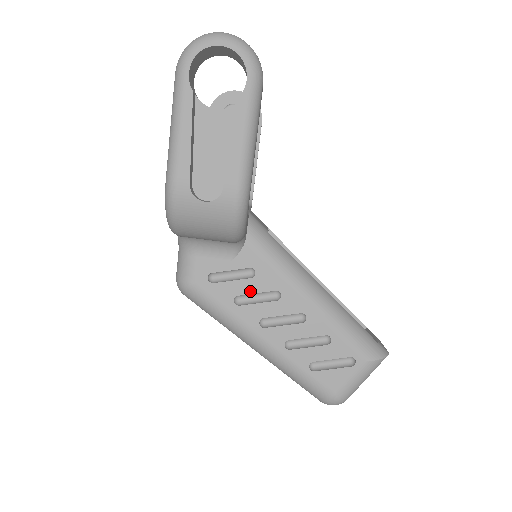
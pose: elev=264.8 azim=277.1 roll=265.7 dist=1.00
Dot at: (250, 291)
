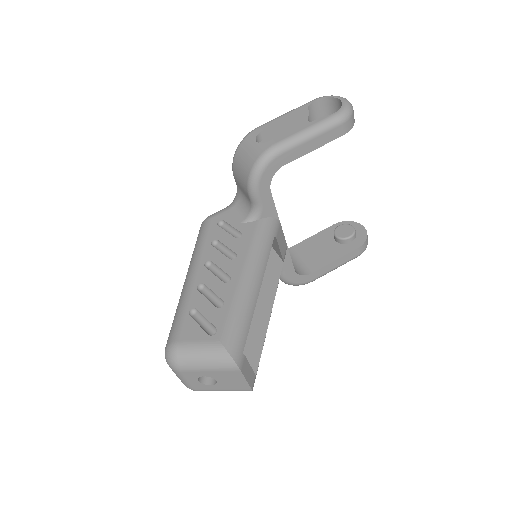
Dot at: (226, 243)
